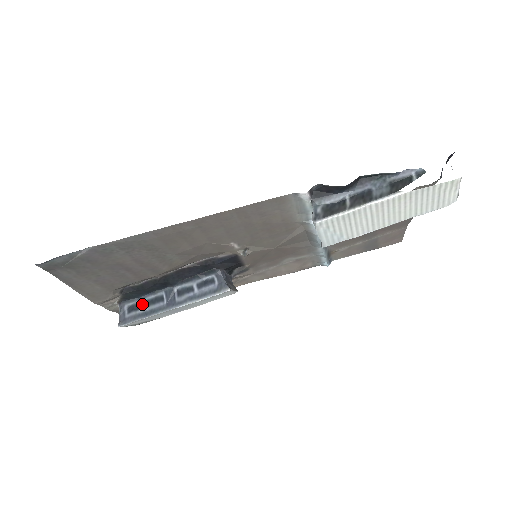
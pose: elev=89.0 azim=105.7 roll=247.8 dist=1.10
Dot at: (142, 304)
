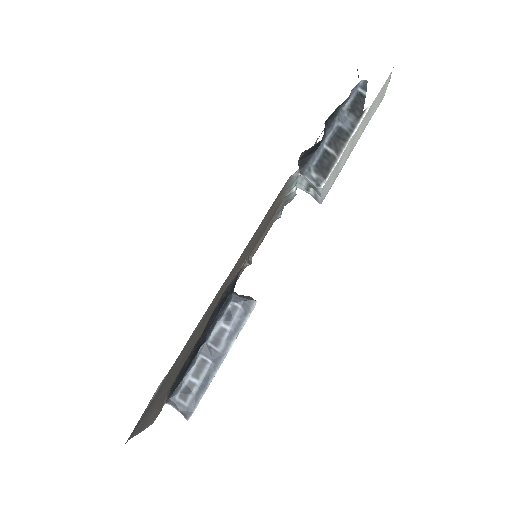
Dot at: (190, 382)
